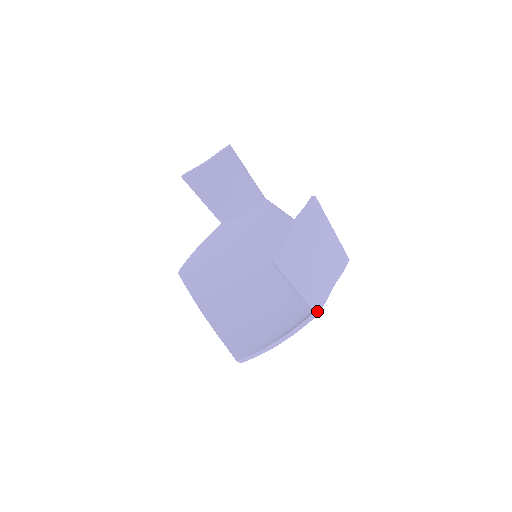
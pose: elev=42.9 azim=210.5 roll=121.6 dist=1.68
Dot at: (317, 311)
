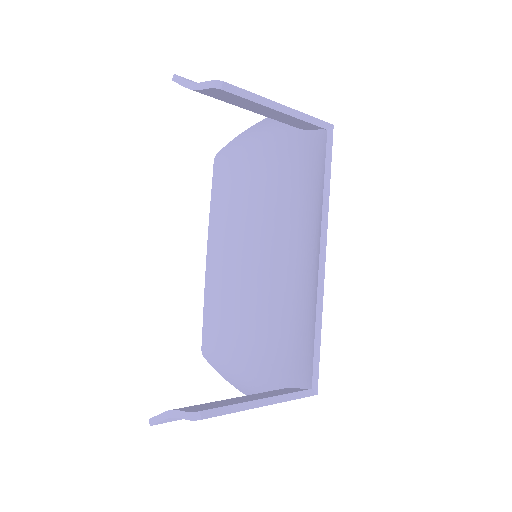
Dot at: occluded
